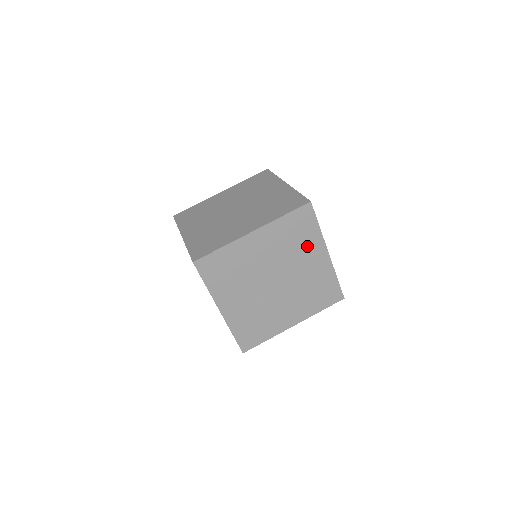
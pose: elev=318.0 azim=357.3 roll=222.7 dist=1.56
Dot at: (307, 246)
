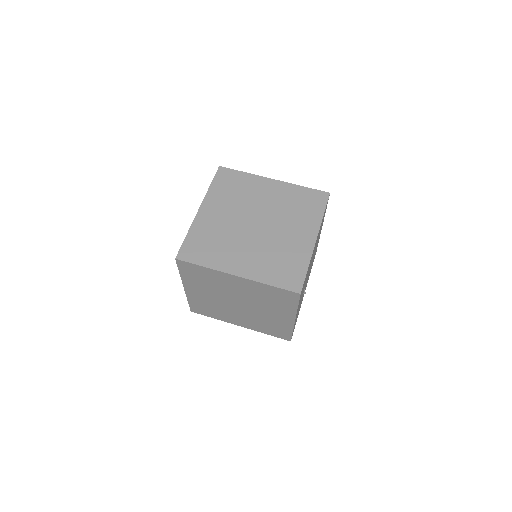
Dot at: occluded
